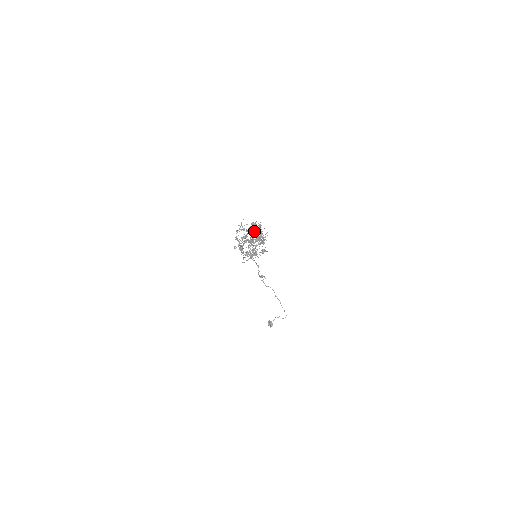
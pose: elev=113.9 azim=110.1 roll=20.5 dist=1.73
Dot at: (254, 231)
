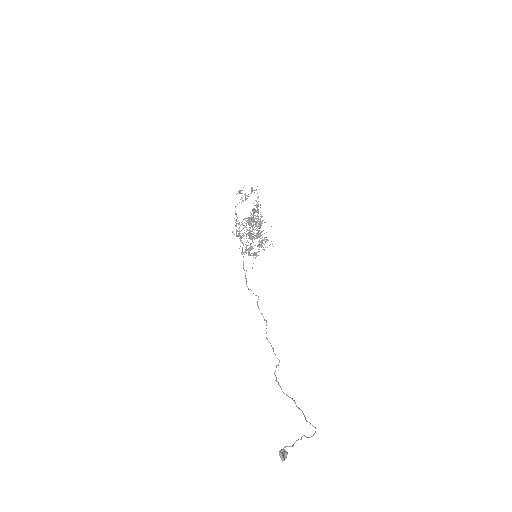
Dot at: (254, 219)
